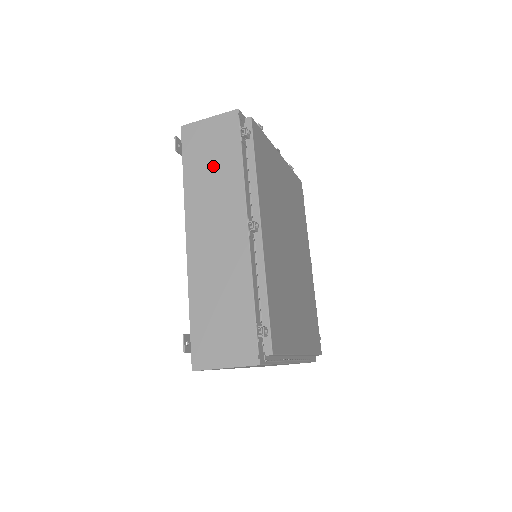
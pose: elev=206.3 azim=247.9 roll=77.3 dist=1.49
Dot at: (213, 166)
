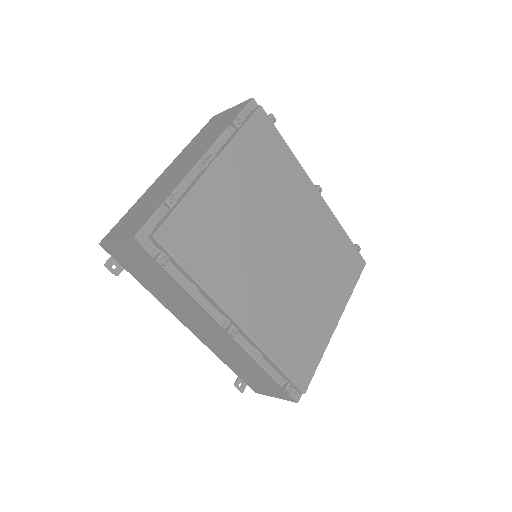
Dot at: (159, 284)
